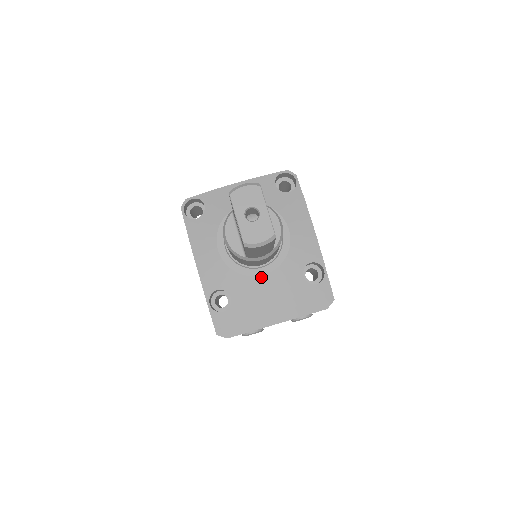
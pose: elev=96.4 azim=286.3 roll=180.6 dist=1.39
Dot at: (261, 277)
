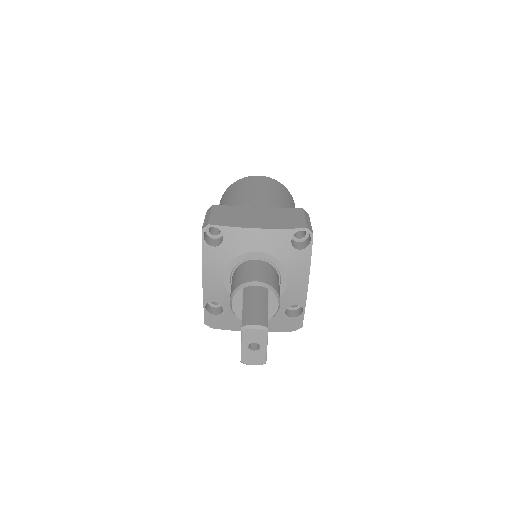
Dot at: occluded
